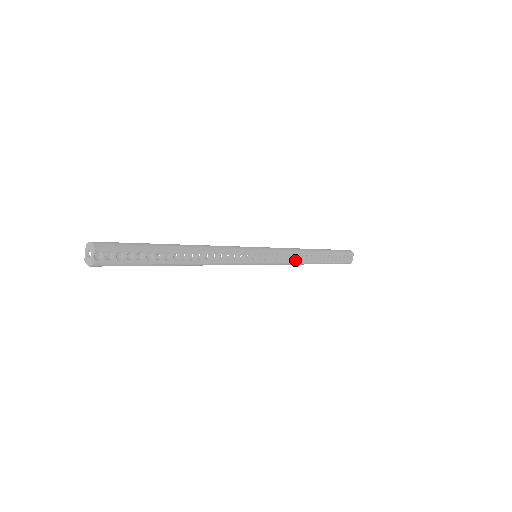
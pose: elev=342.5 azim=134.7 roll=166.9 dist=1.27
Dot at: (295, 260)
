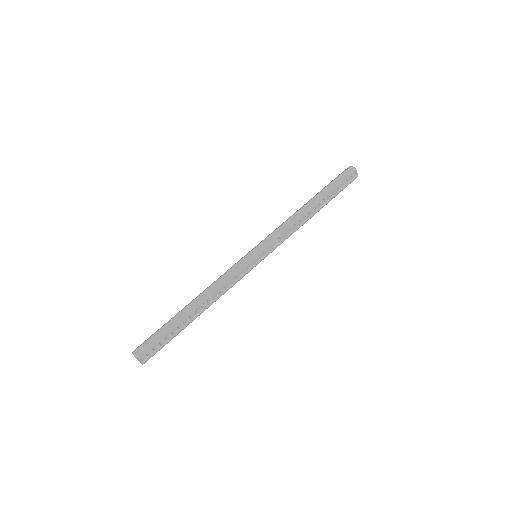
Dot at: (293, 230)
